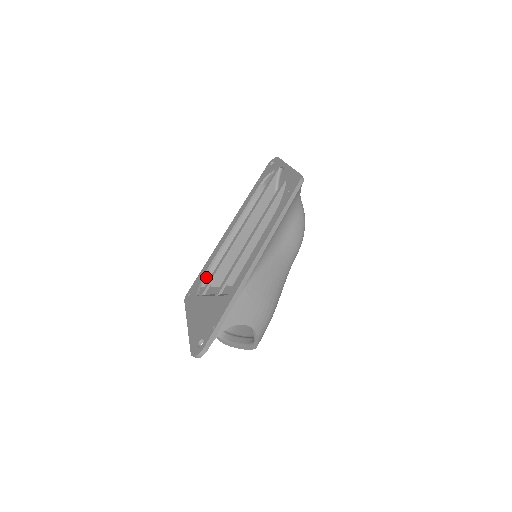
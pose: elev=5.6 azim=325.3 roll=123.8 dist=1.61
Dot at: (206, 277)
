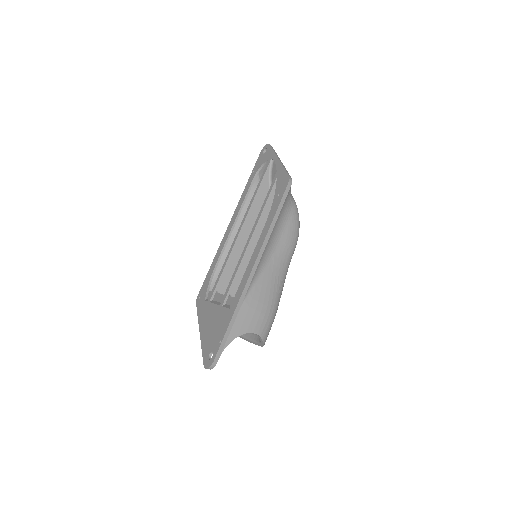
Dot at: (213, 277)
